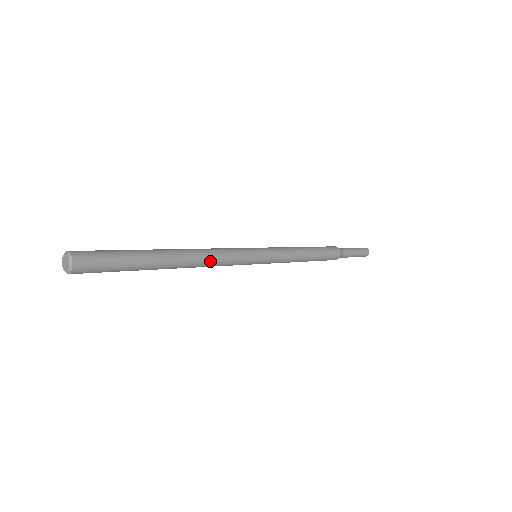
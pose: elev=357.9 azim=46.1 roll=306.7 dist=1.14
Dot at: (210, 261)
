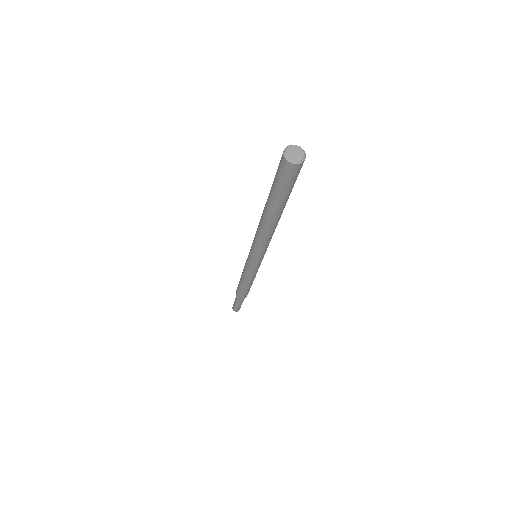
Dot at: occluded
